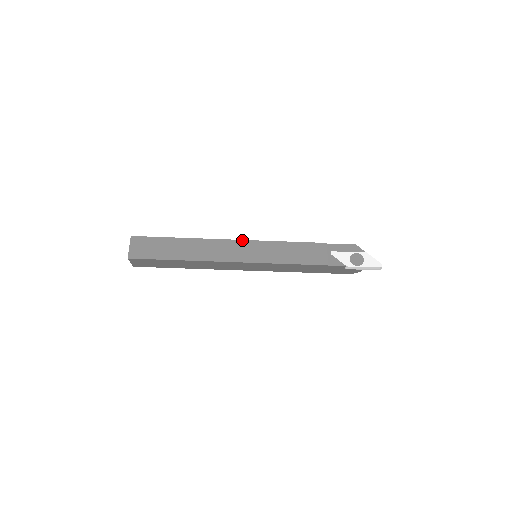
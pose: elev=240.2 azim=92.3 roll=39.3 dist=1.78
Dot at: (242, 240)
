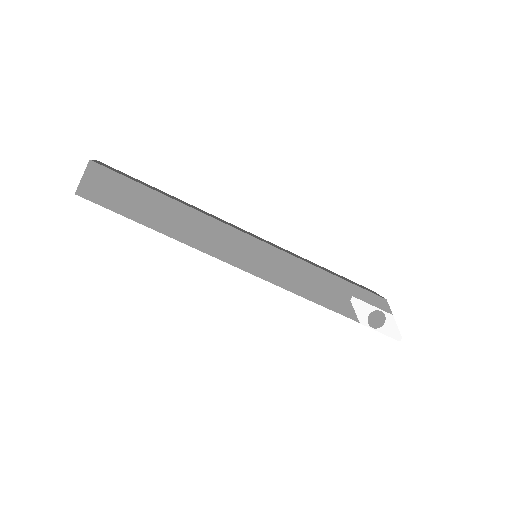
Dot at: (247, 234)
